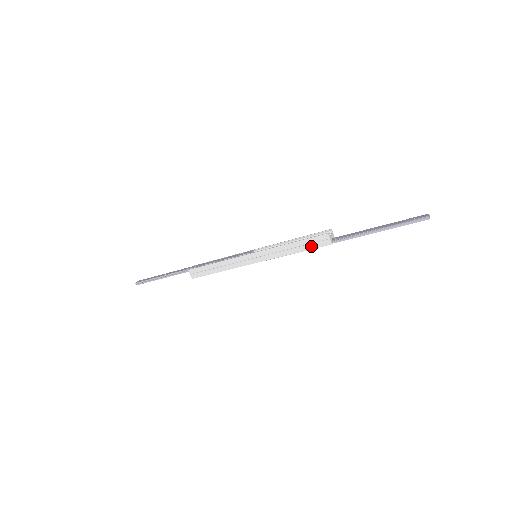
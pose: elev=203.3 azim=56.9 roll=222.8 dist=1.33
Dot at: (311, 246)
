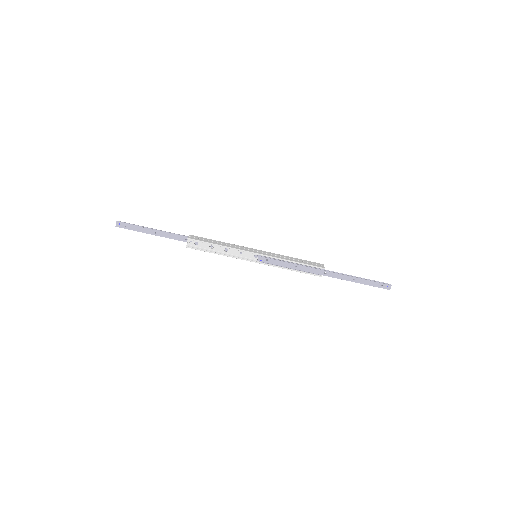
Dot at: (309, 263)
